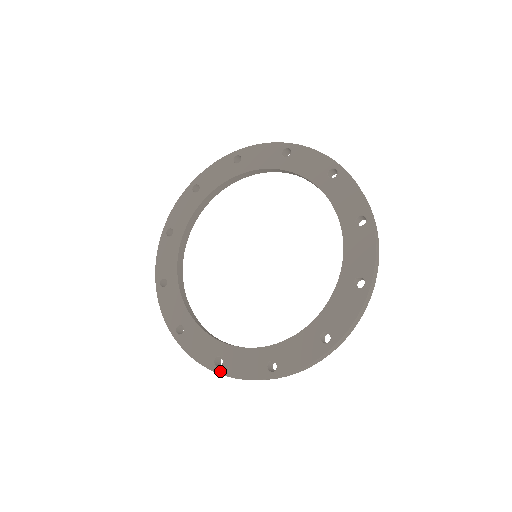
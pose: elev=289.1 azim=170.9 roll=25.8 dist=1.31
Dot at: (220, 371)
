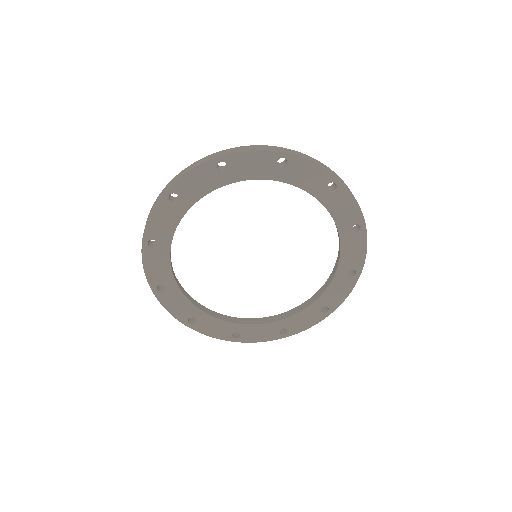
Dot at: (289, 335)
